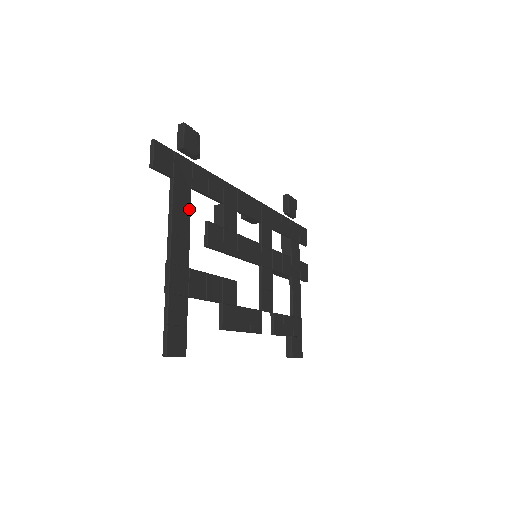
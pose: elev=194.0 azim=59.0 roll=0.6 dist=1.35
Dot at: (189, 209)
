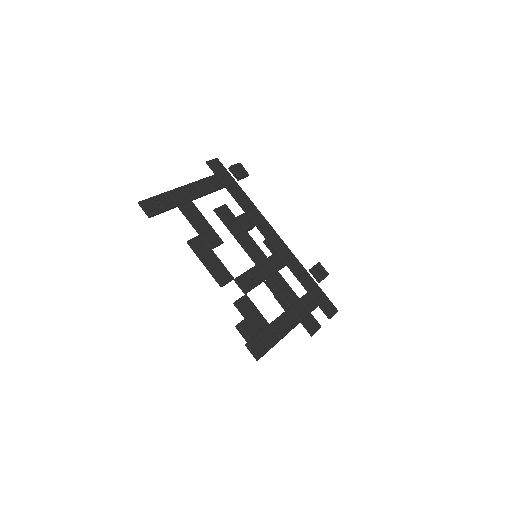
Dot at: (216, 189)
